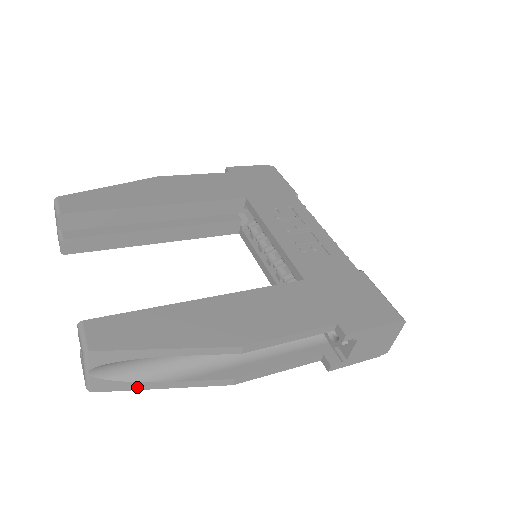
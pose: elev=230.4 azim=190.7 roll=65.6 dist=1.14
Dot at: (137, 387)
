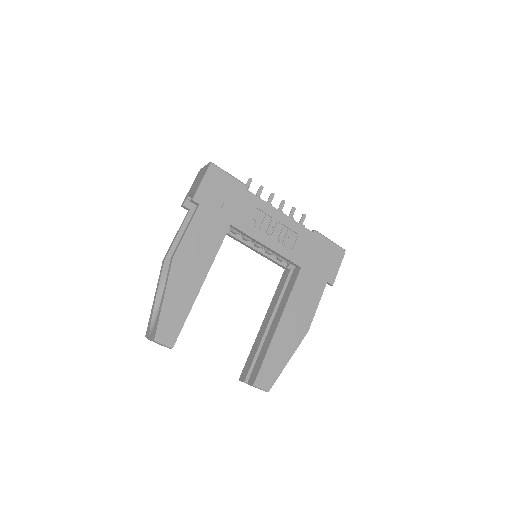
Dot at: occluded
